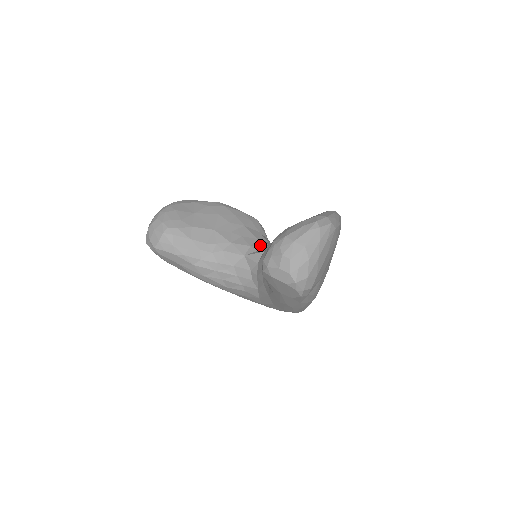
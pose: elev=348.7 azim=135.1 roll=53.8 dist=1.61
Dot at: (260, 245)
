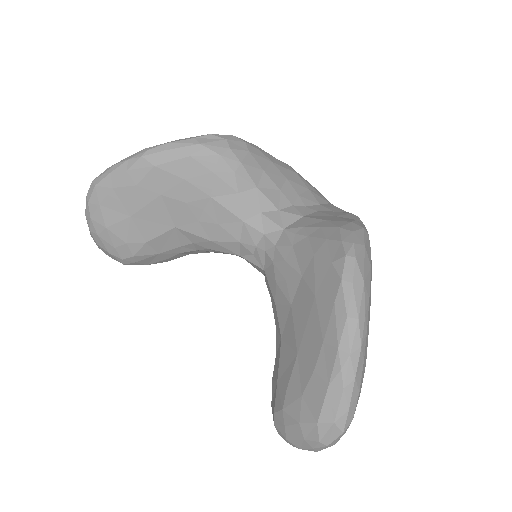
Dot at: (253, 242)
